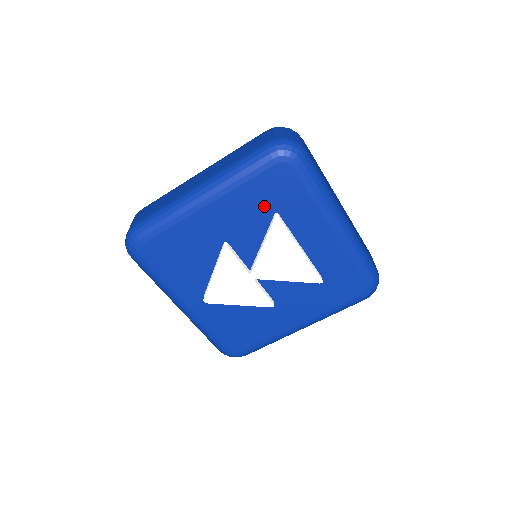
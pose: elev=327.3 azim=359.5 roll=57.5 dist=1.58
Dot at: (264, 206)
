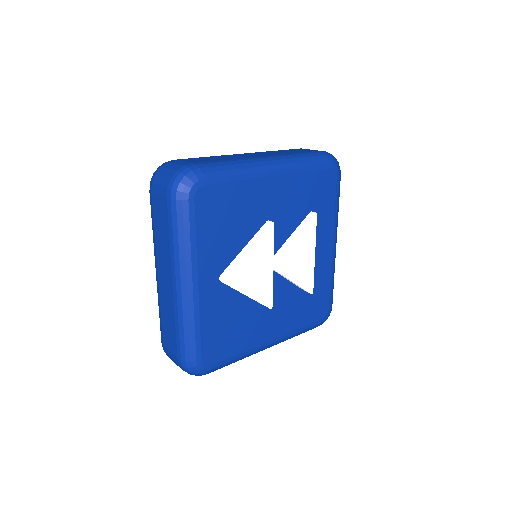
Dot at: (308, 200)
